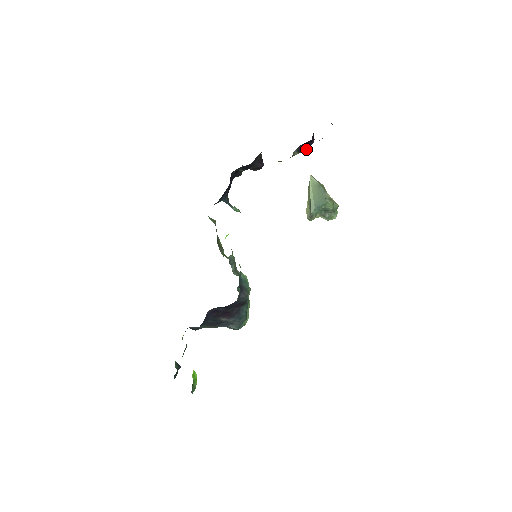
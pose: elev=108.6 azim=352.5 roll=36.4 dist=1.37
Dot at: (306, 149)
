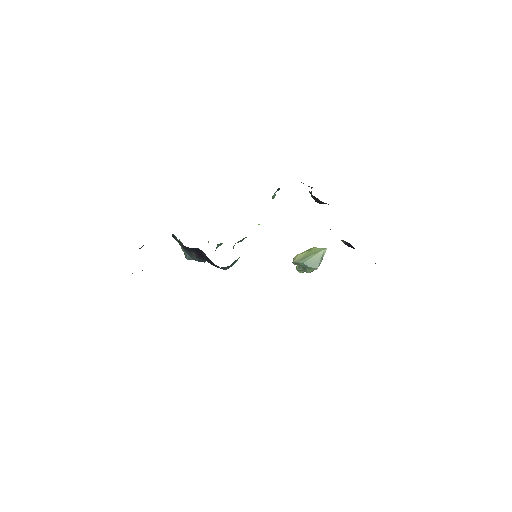
Dot at: (348, 246)
